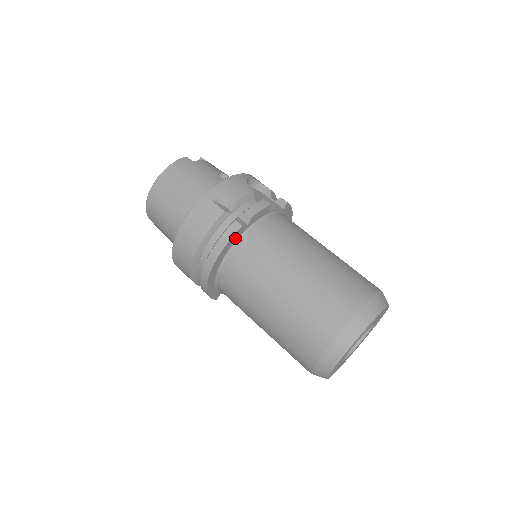
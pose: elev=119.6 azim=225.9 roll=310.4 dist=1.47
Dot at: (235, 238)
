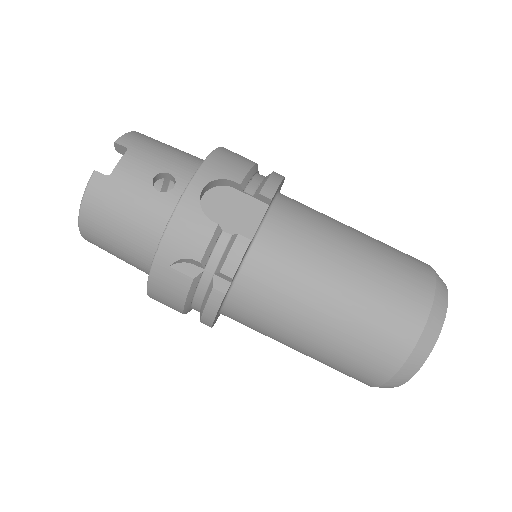
Dot at: (223, 300)
